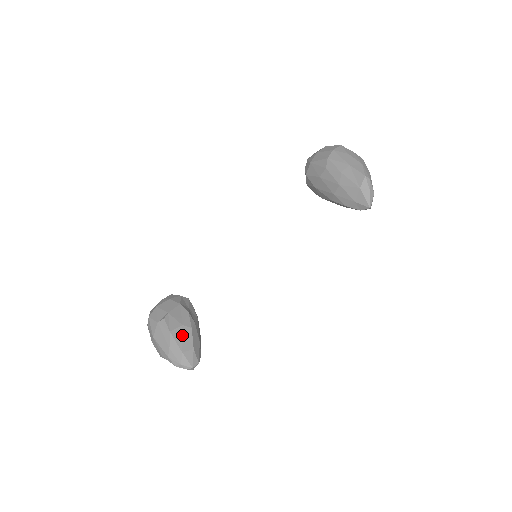
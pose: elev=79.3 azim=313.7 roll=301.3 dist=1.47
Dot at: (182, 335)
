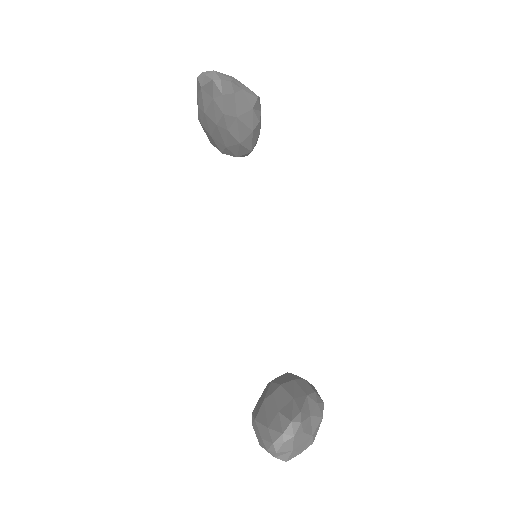
Dot at: (265, 410)
